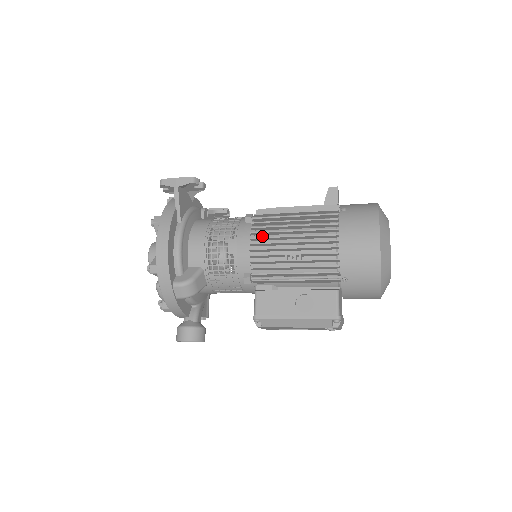
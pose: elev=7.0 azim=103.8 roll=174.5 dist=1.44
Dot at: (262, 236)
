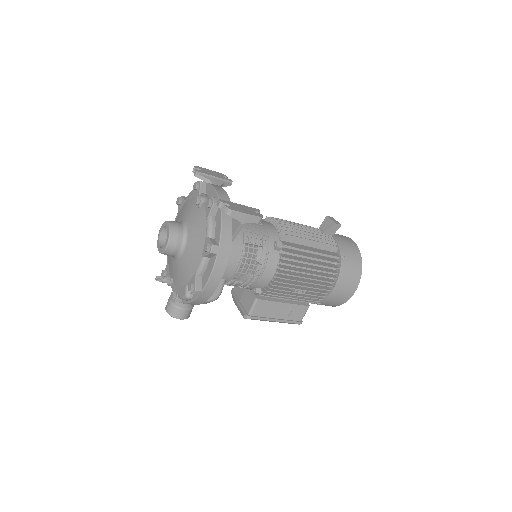
Dot at: (284, 267)
